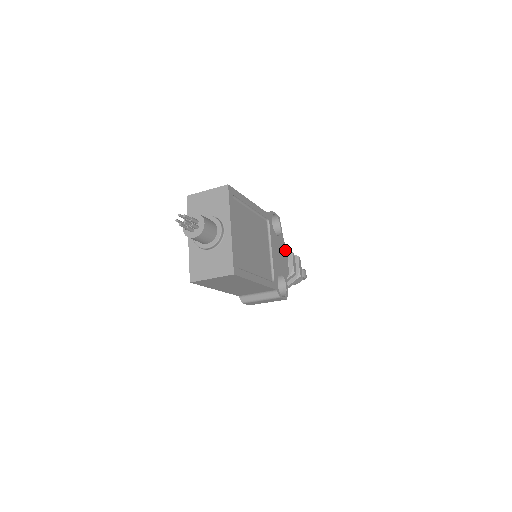
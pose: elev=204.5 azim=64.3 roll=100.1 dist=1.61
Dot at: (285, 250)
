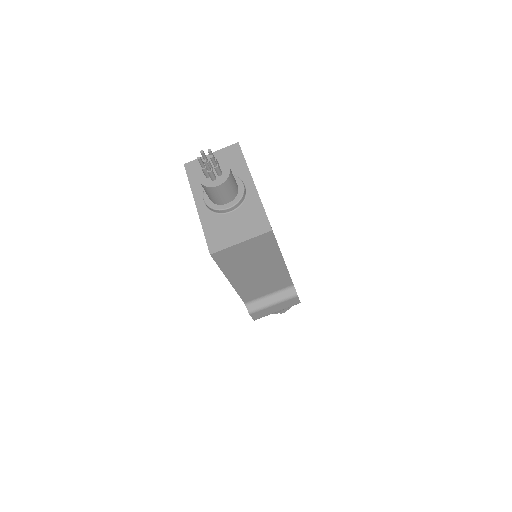
Dot at: occluded
